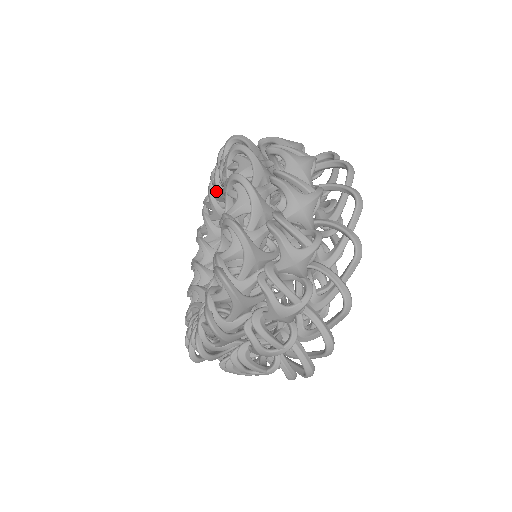
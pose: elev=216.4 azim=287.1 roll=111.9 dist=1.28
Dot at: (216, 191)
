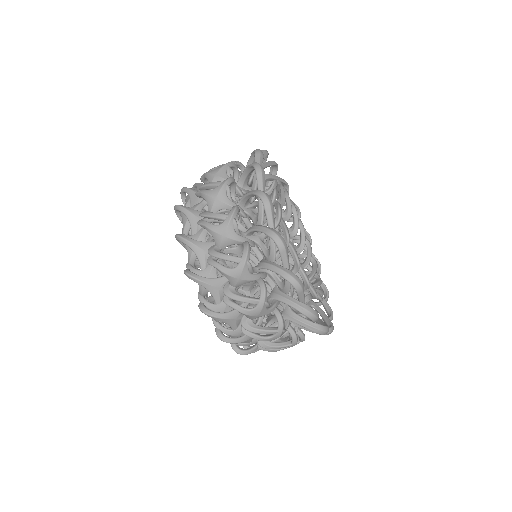
Dot at: occluded
